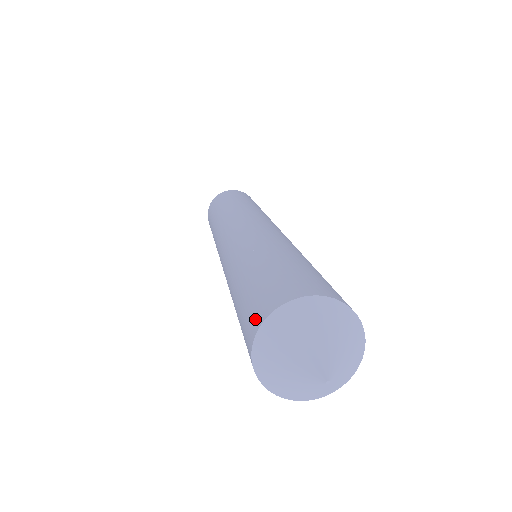
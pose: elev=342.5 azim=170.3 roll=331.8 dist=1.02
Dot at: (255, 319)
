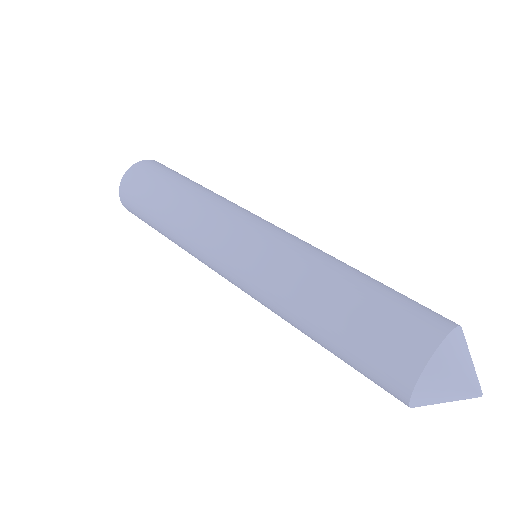
Dot at: (402, 372)
